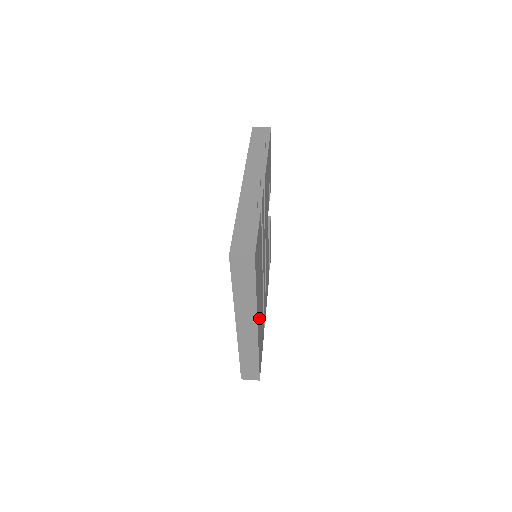
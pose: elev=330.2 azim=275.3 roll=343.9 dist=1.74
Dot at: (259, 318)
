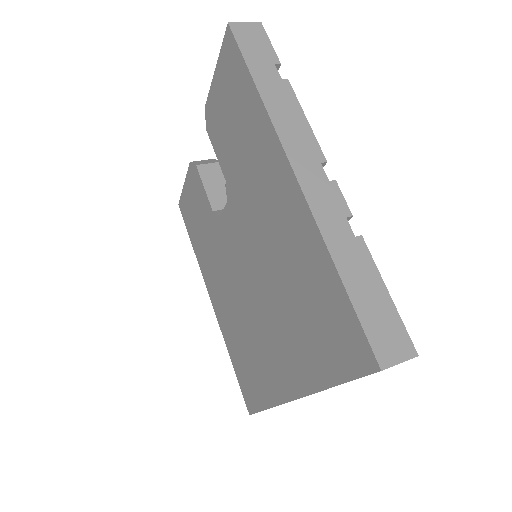
Dot at: occluded
